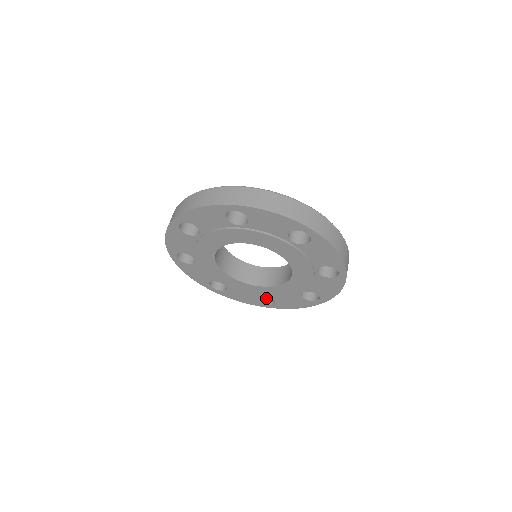
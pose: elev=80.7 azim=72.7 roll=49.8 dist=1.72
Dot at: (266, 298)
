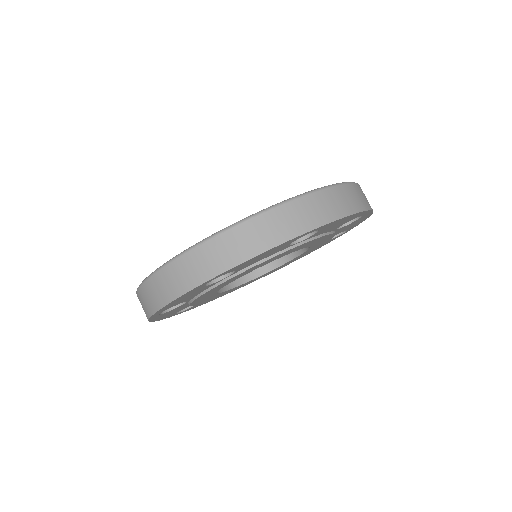
Dot at: occluded
